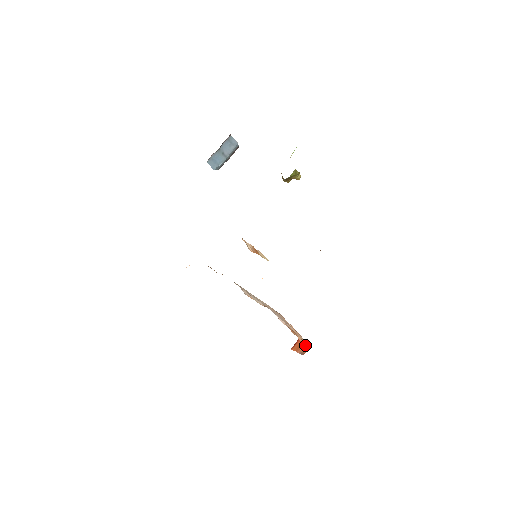
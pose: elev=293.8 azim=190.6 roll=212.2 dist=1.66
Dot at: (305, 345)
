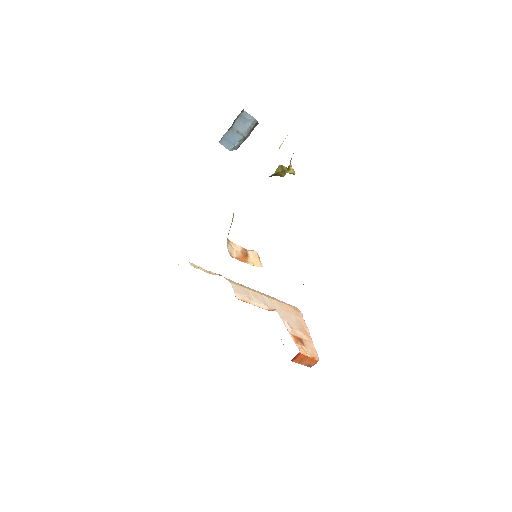
Dot at: (311, 358)
